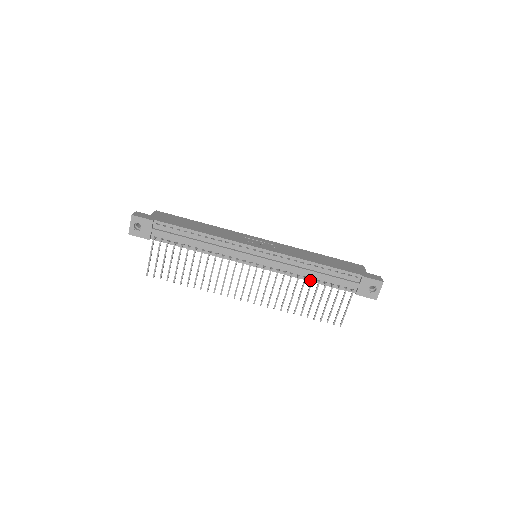
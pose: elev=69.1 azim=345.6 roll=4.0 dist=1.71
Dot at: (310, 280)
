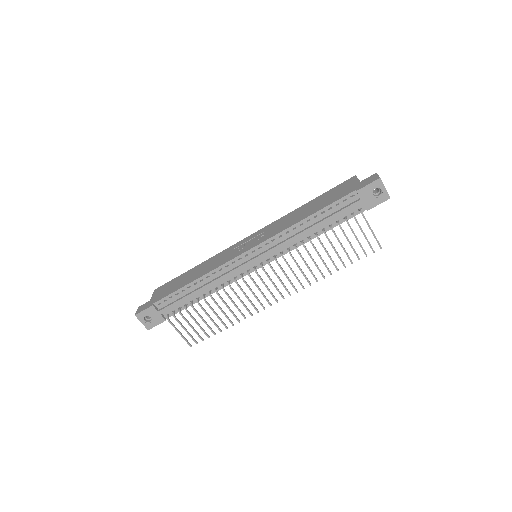
Dot at: occluded
